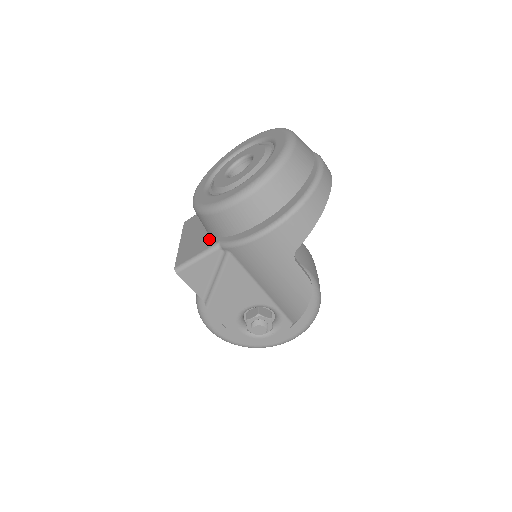
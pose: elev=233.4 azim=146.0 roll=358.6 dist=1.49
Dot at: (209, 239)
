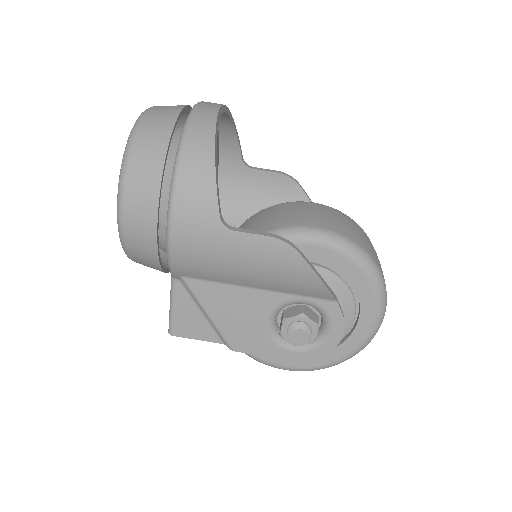
Dot at: occluded
